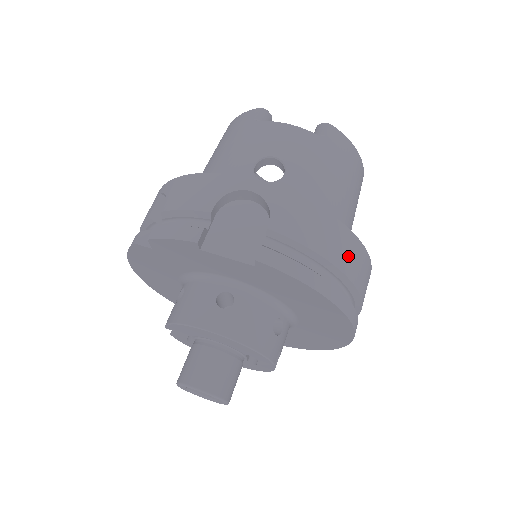
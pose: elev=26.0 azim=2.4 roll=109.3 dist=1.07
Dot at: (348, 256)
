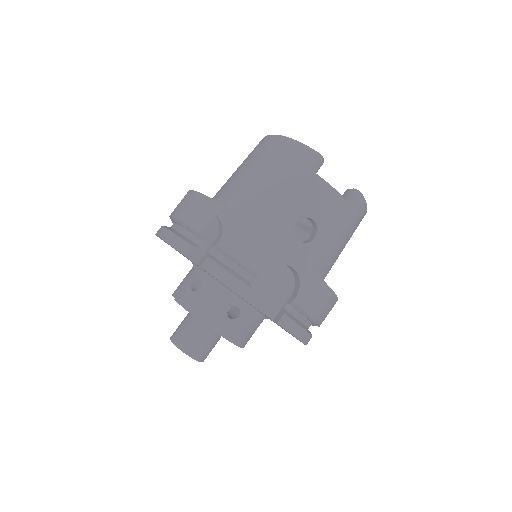
Dot at: (327, 313)
